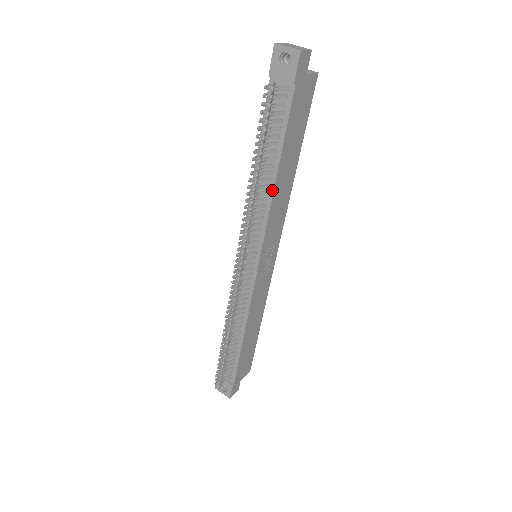
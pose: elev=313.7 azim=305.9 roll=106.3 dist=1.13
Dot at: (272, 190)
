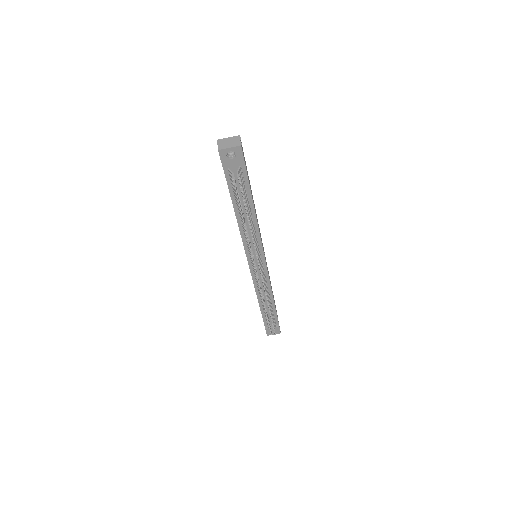
Dot at: (256, 221)
